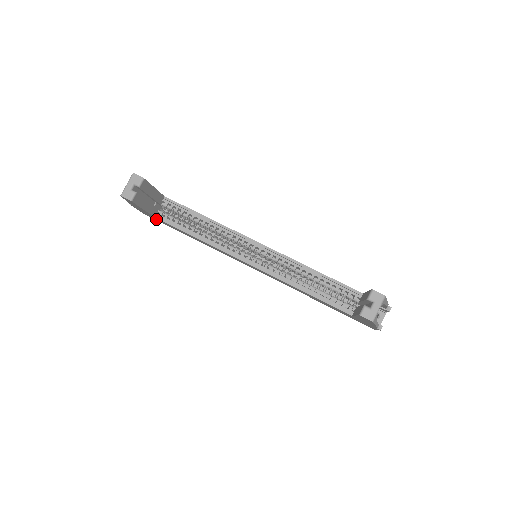
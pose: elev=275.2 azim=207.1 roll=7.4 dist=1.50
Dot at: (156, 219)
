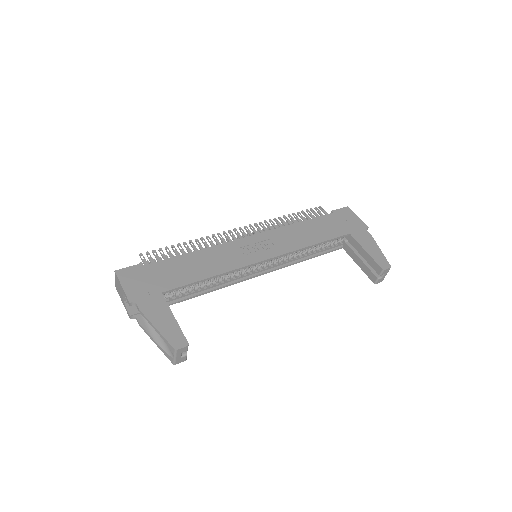
Dot at: occluded
